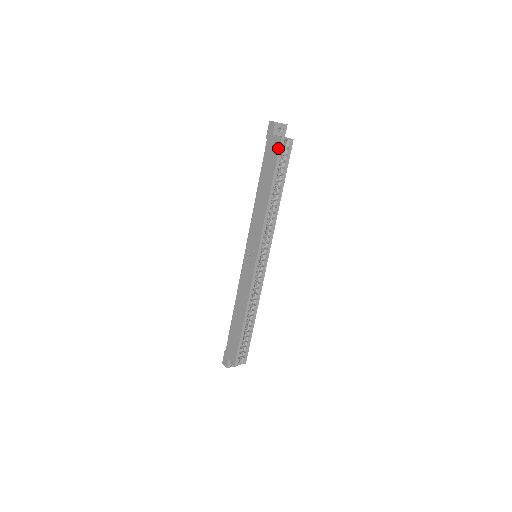
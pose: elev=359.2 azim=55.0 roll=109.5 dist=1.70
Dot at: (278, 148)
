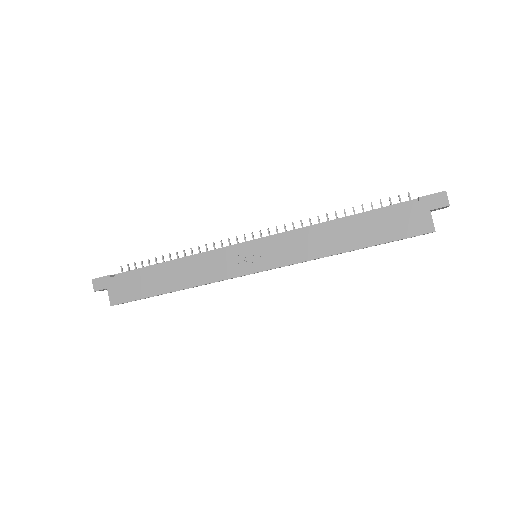
Dot at: (418, 234)
